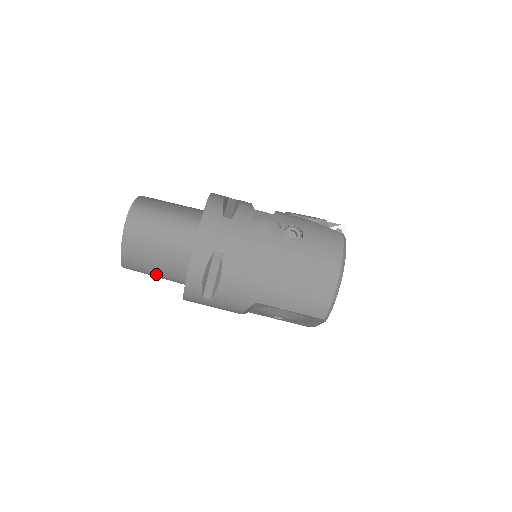
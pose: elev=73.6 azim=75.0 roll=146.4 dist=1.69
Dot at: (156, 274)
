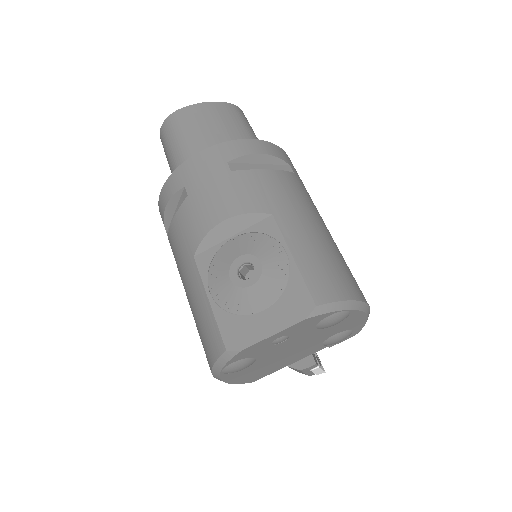
Dot at: (193, 138)
